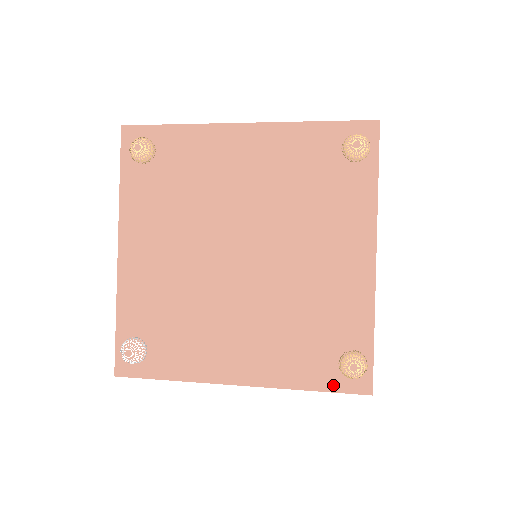
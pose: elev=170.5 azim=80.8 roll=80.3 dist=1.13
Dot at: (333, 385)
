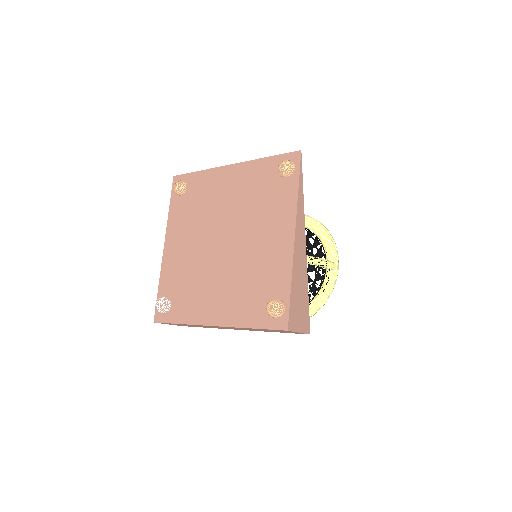
Dot at: (265, 324)
